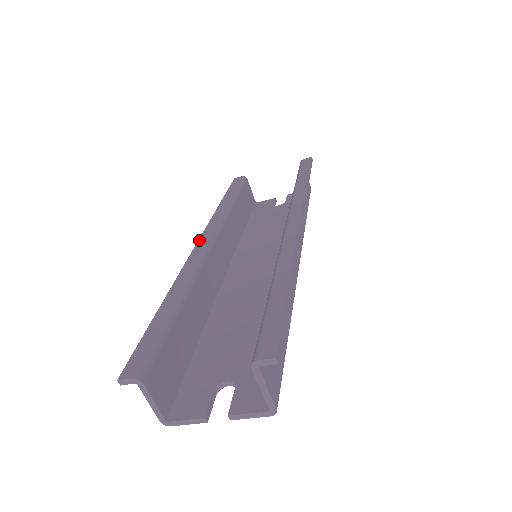
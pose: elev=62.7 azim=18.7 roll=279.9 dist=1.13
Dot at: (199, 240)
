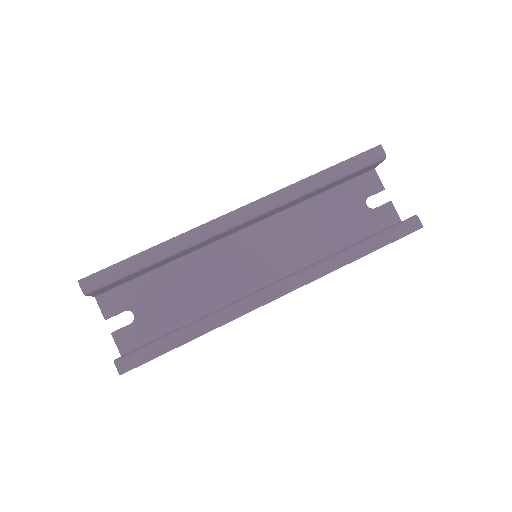
Dot at: (242, 208)
